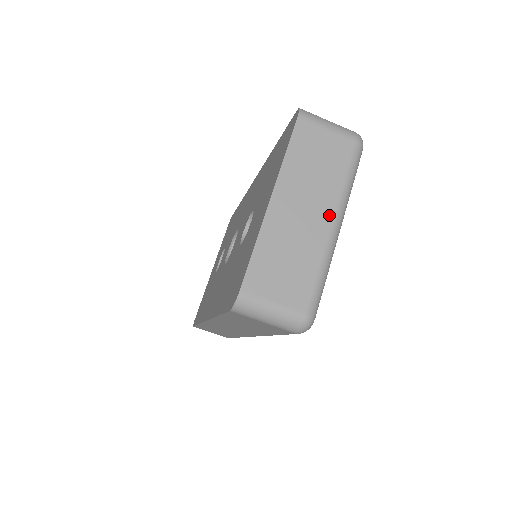
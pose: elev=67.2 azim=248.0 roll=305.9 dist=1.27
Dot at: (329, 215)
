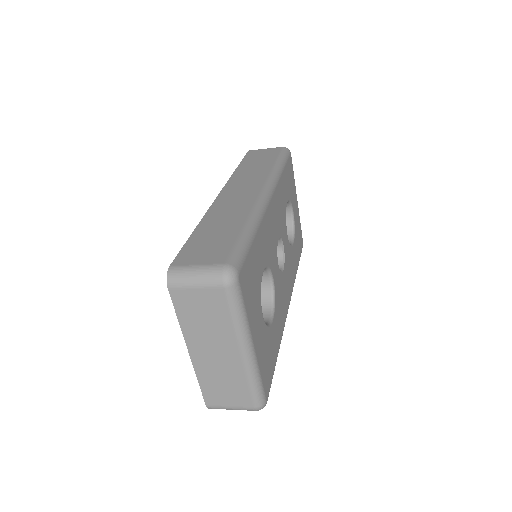
Dot at: (235, 349)
